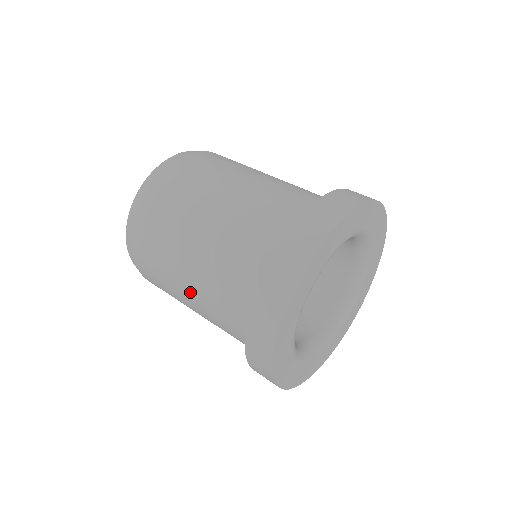
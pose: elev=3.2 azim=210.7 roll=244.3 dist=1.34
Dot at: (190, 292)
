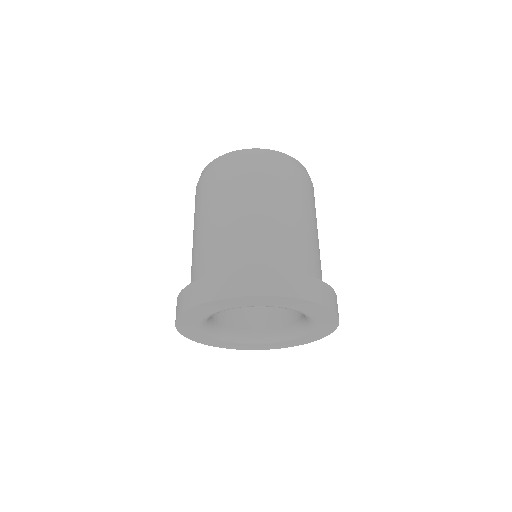
Dot at: occluded
